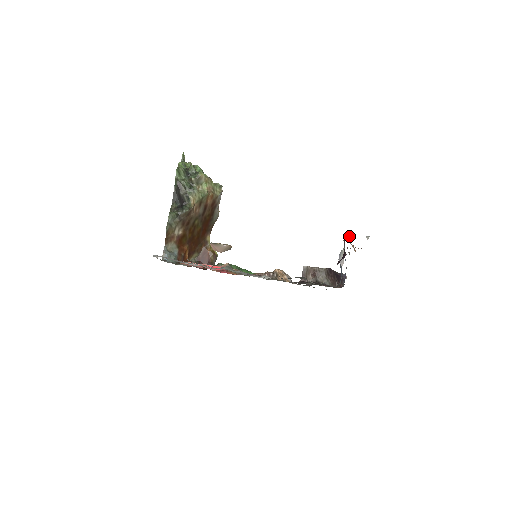
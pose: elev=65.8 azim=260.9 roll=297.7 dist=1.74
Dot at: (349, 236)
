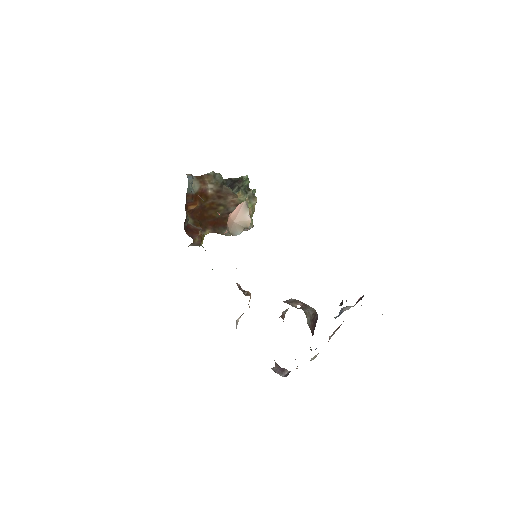
Dot at: occluded
